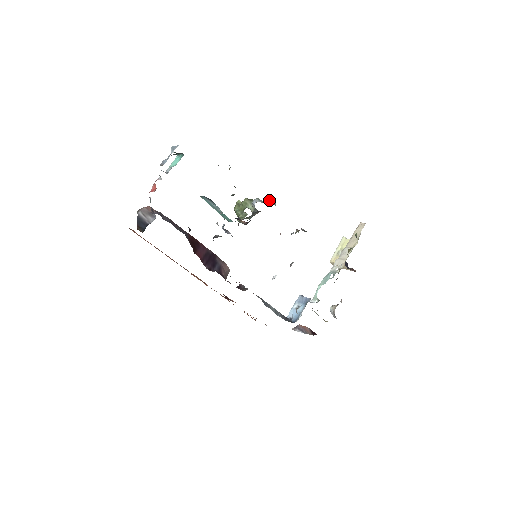
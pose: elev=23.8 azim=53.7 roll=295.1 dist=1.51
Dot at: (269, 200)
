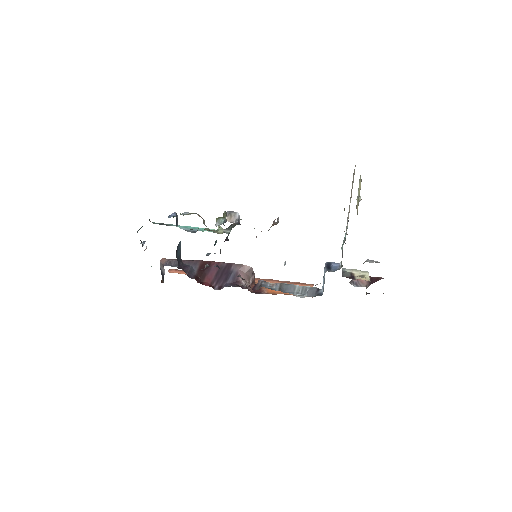
Dot at: (226, 218)
